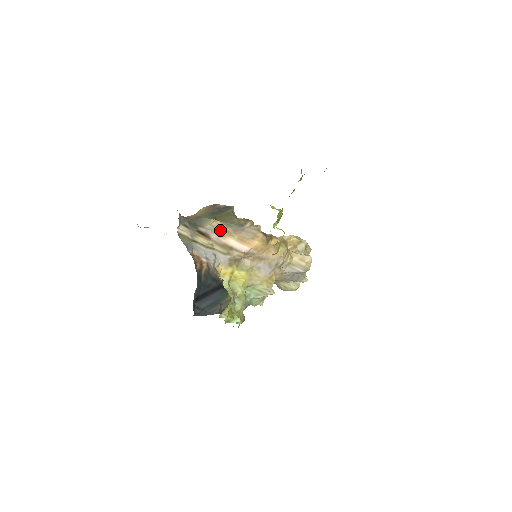
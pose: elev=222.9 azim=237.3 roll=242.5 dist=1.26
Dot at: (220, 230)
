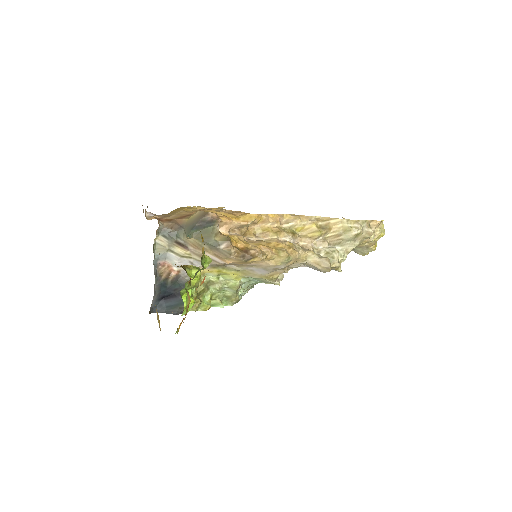
Dot at: (196, 245)
